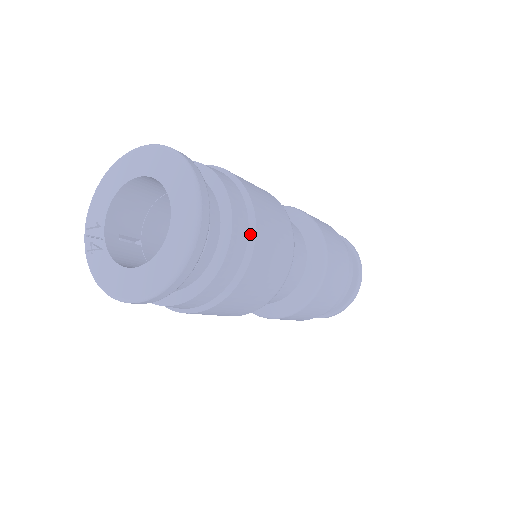
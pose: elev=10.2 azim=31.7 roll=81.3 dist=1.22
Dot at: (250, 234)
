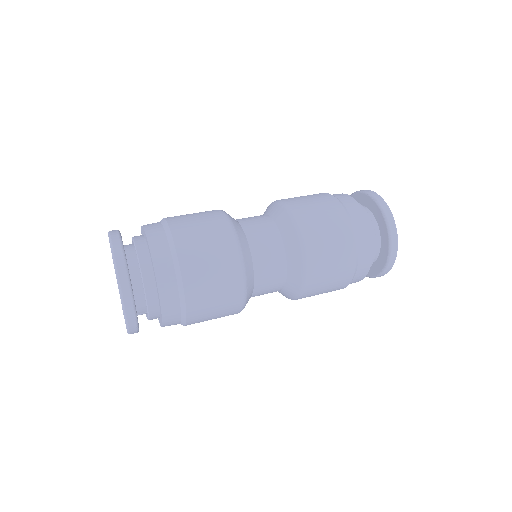
Dot at: (181, 324)
